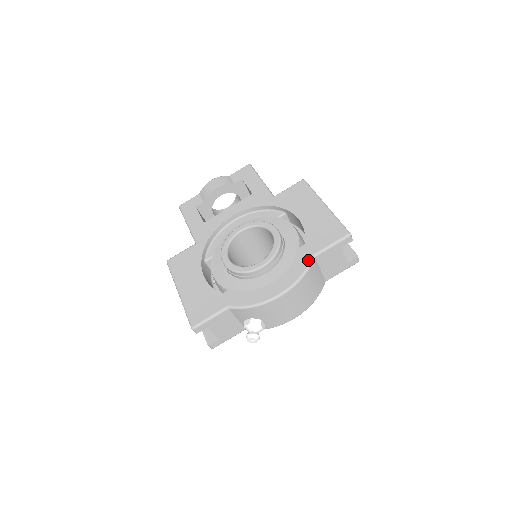
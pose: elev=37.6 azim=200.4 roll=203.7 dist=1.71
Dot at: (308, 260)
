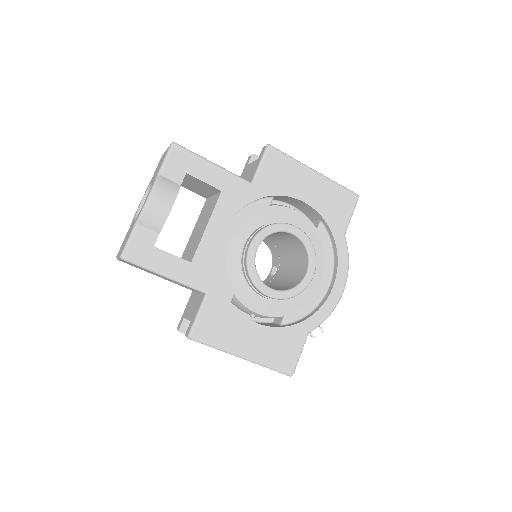
Dot at: (344, 243)
